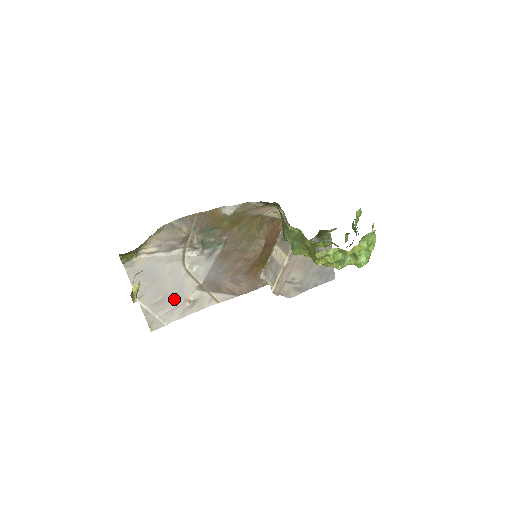
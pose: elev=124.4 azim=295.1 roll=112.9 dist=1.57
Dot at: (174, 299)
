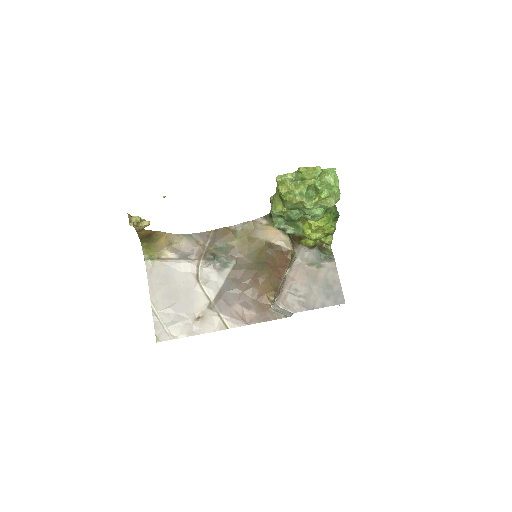
Dot at: (184, 311)
